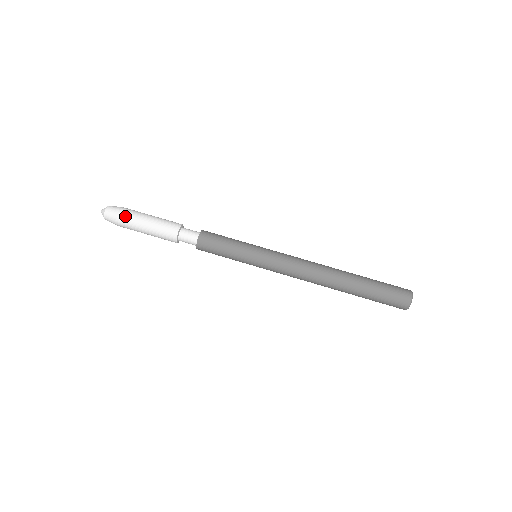
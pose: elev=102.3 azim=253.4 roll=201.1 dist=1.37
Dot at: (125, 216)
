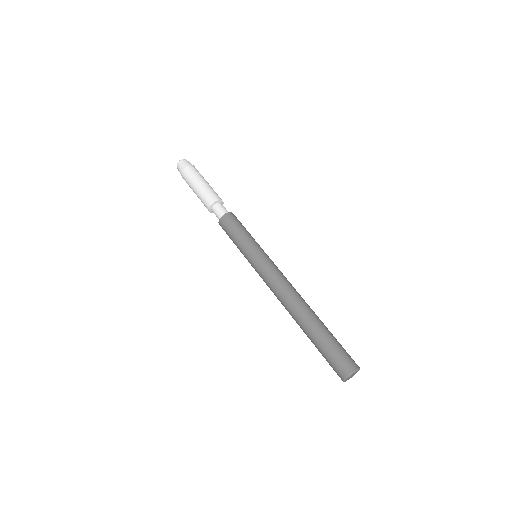
Dot at: (189, 171)
